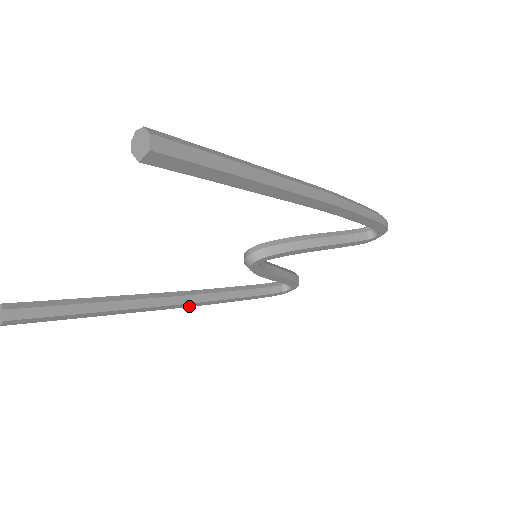
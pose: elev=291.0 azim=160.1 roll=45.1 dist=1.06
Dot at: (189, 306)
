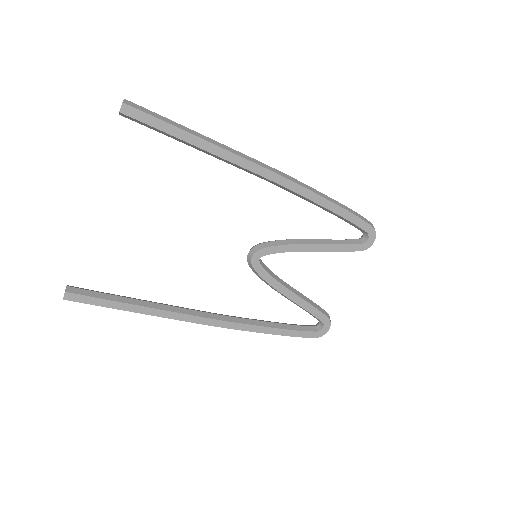
Dot at: (218, 326)
